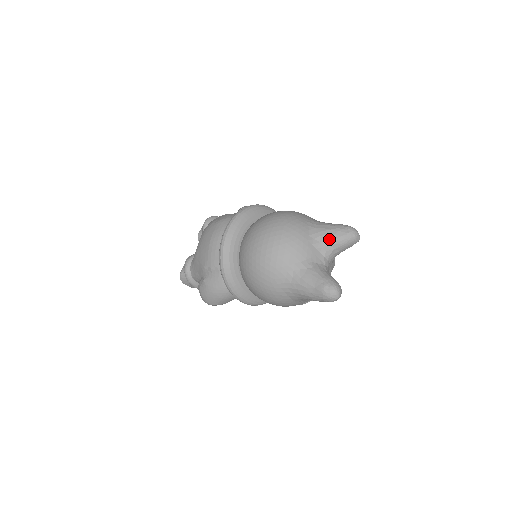
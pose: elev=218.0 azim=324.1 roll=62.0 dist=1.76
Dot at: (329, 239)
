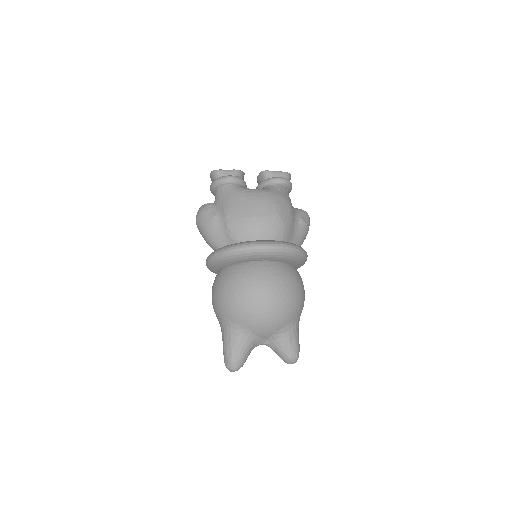
Dot at: (281, 346)
